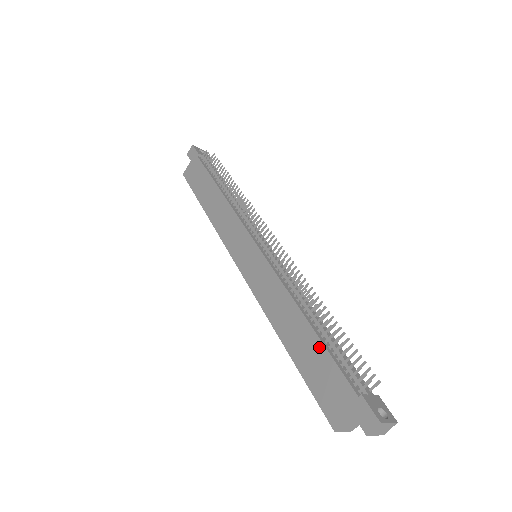
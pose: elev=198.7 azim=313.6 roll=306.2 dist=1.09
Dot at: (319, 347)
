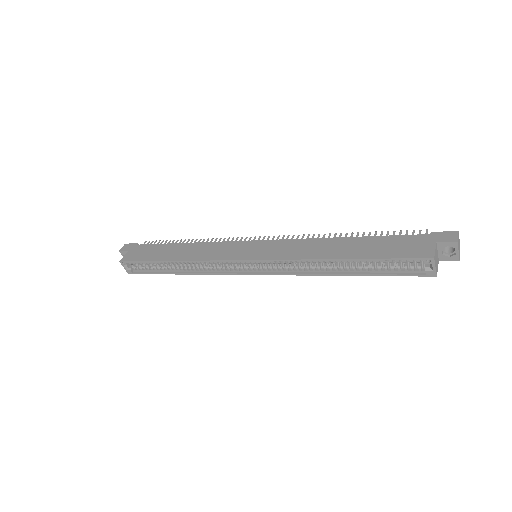
Dot at: (374, 239)
